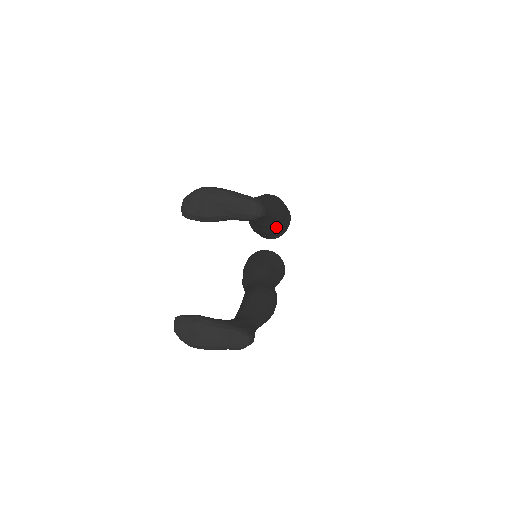
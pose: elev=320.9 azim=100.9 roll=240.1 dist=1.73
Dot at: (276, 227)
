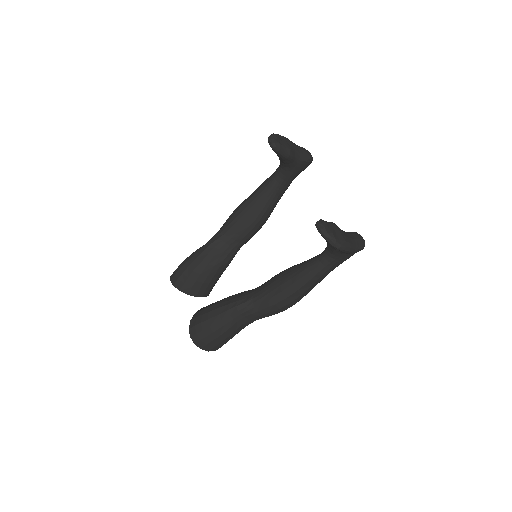
Dot at: occluded
